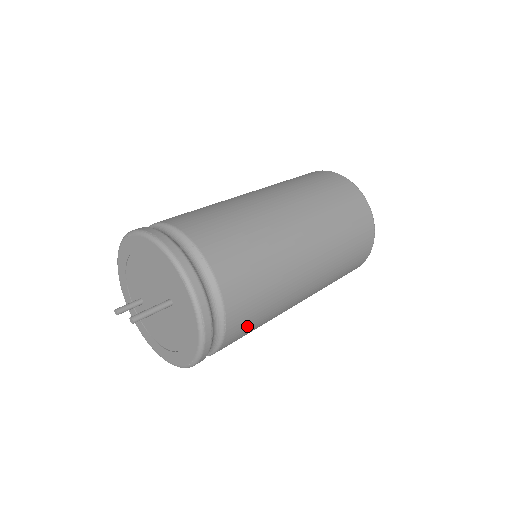
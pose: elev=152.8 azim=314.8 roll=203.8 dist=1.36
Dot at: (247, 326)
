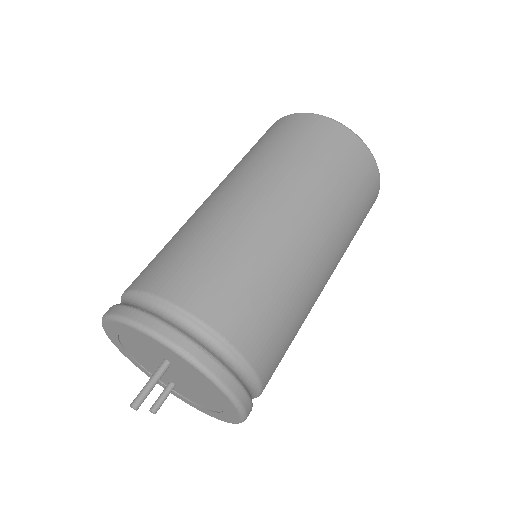
Dot at: (264, 324)
